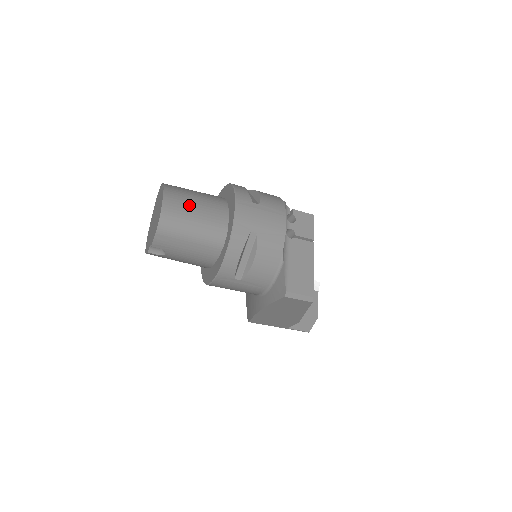
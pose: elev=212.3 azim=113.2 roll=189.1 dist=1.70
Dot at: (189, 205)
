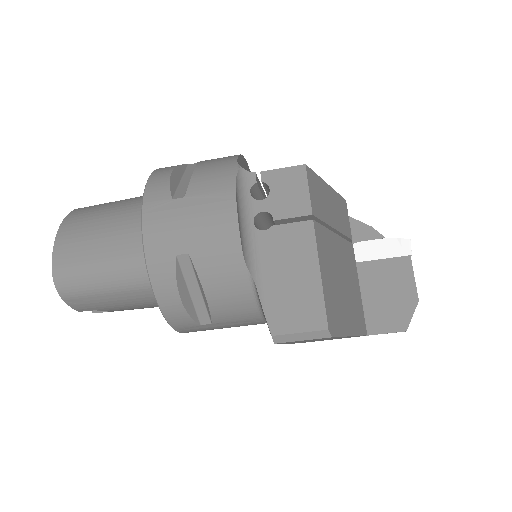
Dot at: (91, 240)
